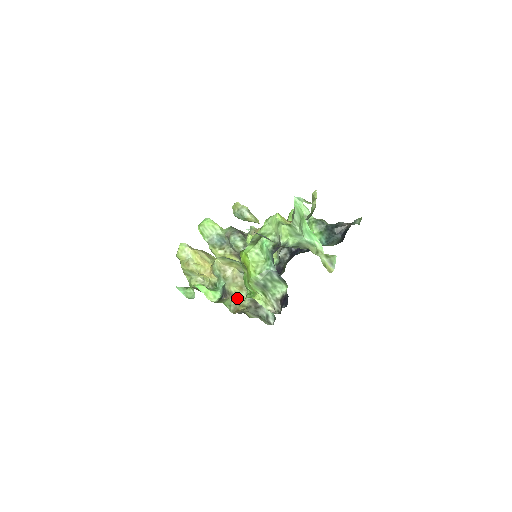
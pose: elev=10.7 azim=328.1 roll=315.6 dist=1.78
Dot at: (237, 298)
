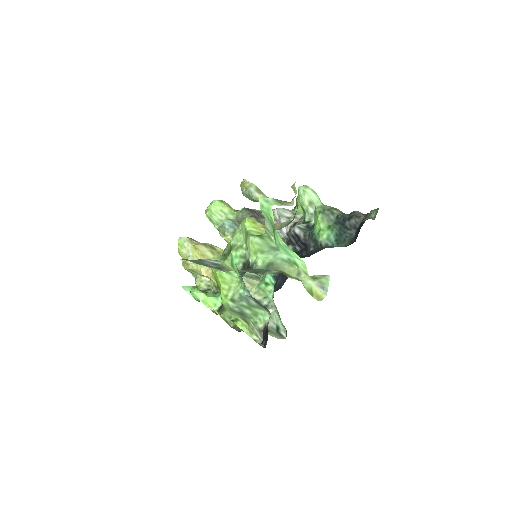
Dot at: occluded
